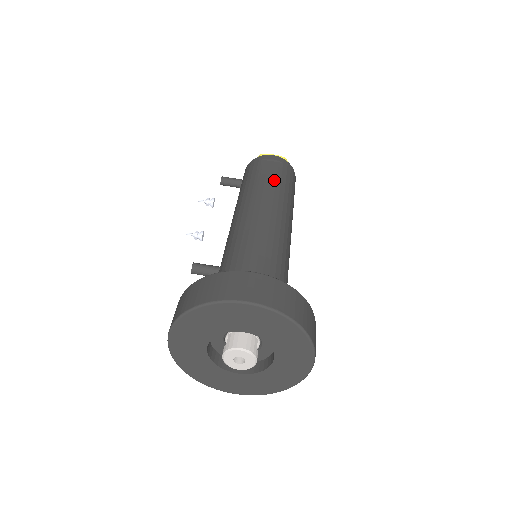
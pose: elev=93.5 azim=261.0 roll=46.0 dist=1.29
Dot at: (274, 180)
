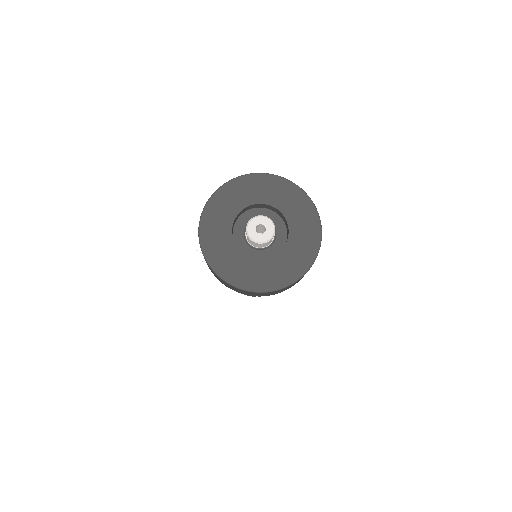
Dot at: occluded
